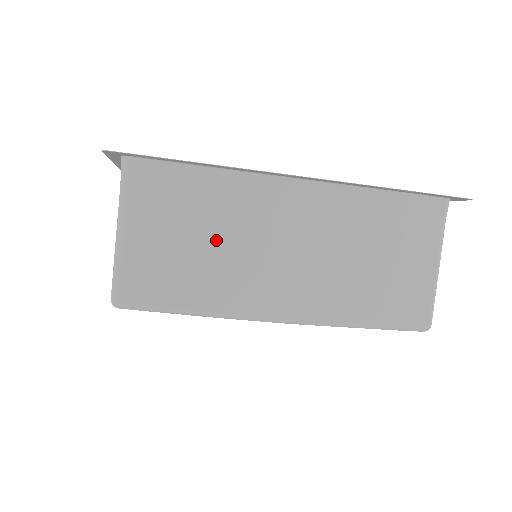
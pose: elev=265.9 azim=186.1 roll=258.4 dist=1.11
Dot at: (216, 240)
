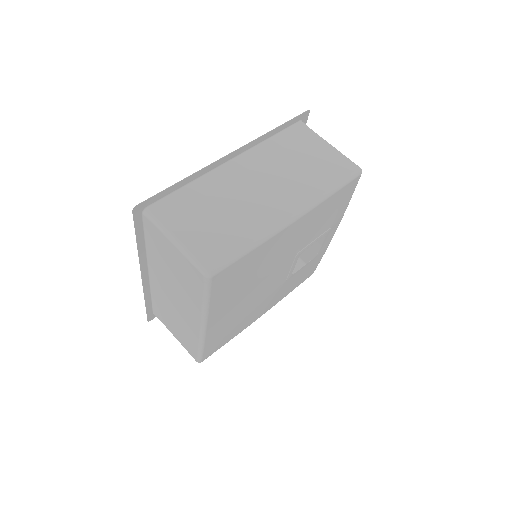
Dot at: (224, 209)
